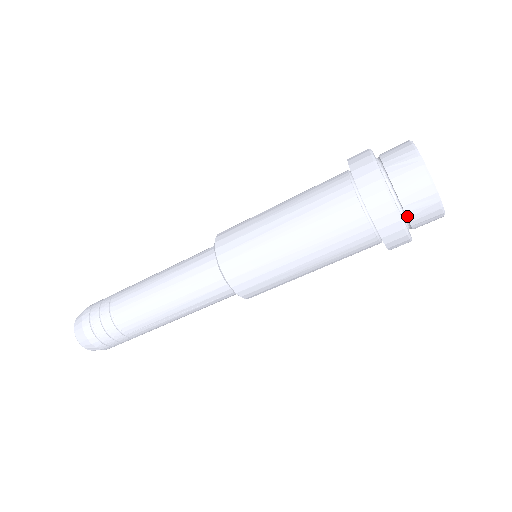
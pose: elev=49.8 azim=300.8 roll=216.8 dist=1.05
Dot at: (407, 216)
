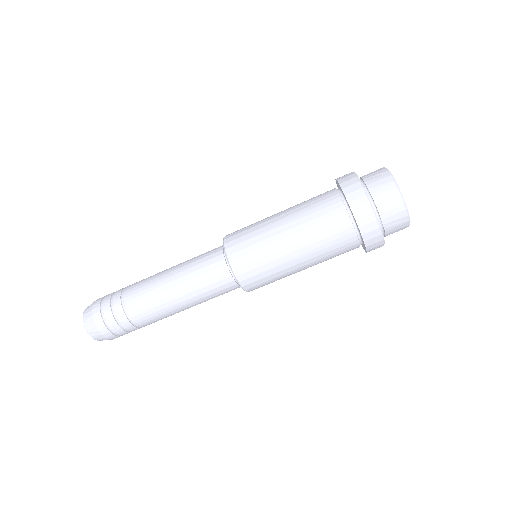
Dot at: (379, 213)
